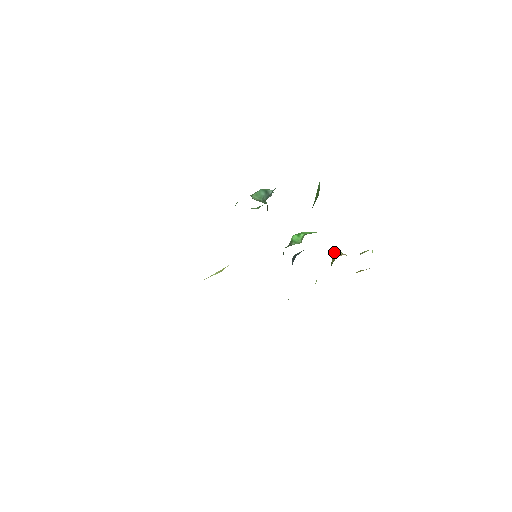
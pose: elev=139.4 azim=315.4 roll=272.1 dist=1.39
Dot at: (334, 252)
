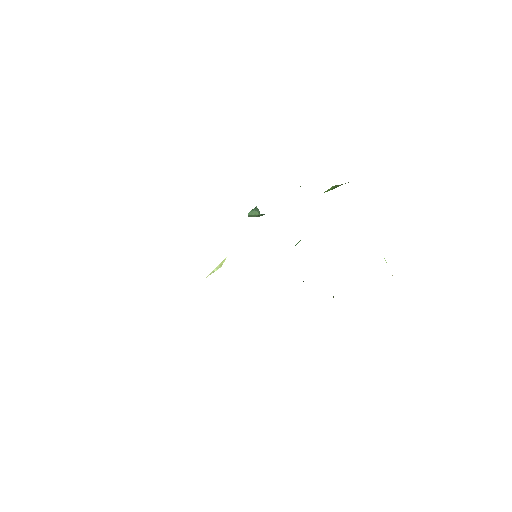
Dot at: occluded
